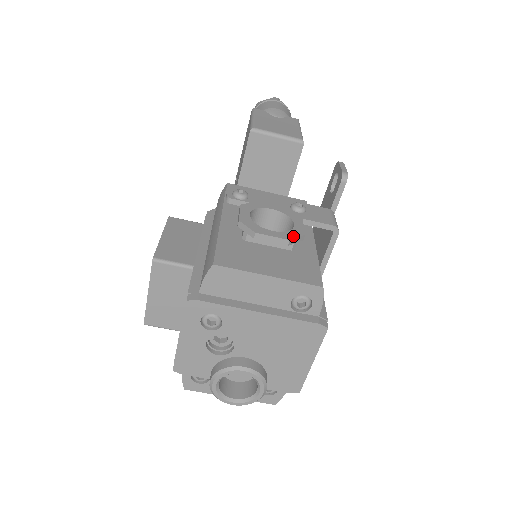
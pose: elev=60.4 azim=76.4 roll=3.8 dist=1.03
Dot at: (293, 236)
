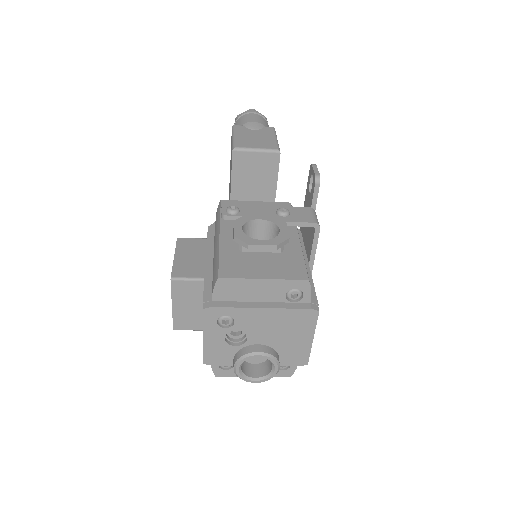
Dot at: (279, 241)
